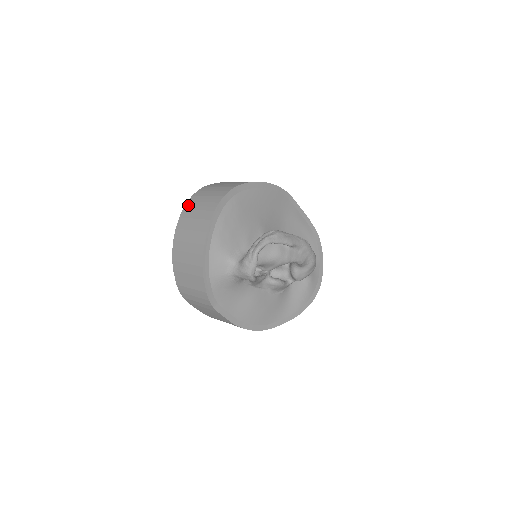
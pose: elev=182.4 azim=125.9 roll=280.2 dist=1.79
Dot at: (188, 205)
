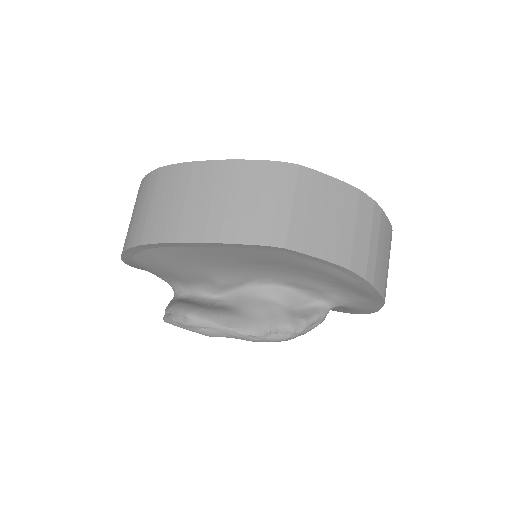
Dot at: (138, 190)
